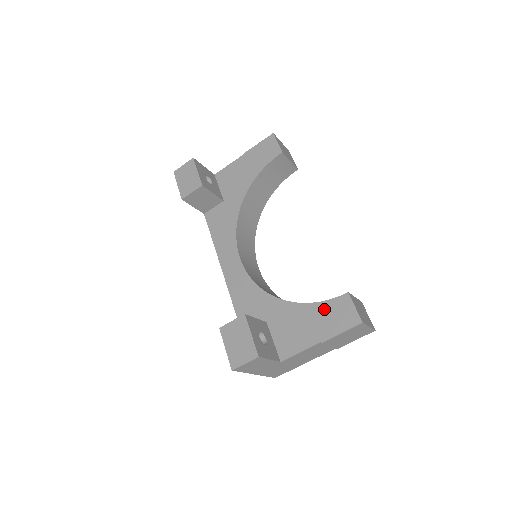
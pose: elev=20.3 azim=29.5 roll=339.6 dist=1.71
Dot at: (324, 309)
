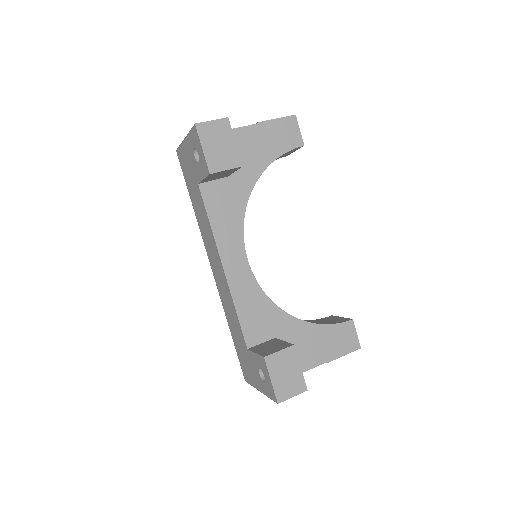
Dot at: (332, 332)
